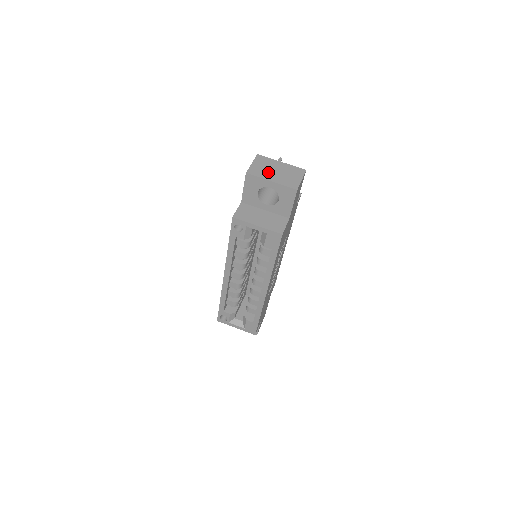
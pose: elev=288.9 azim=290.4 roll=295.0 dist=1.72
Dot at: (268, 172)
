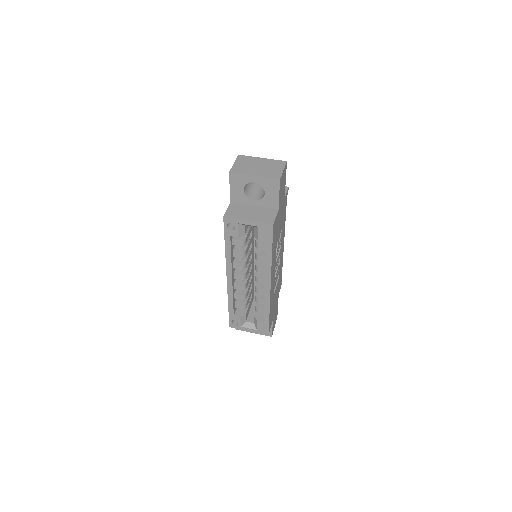
Dot at: (250, 168)
